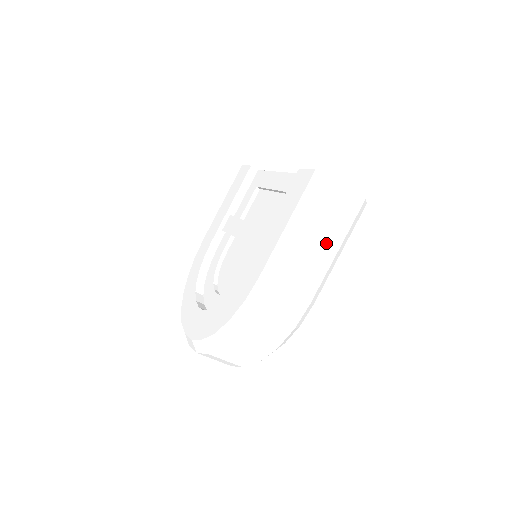
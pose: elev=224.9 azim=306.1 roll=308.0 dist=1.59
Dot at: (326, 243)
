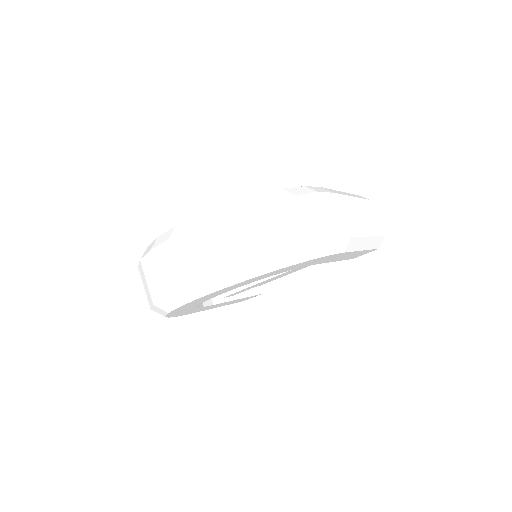
Dot at: (364, 222)
